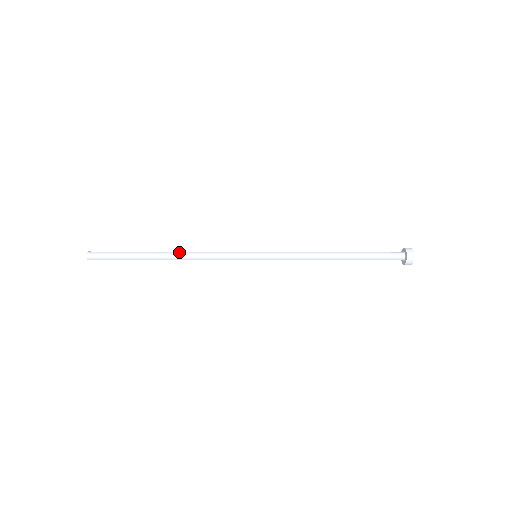
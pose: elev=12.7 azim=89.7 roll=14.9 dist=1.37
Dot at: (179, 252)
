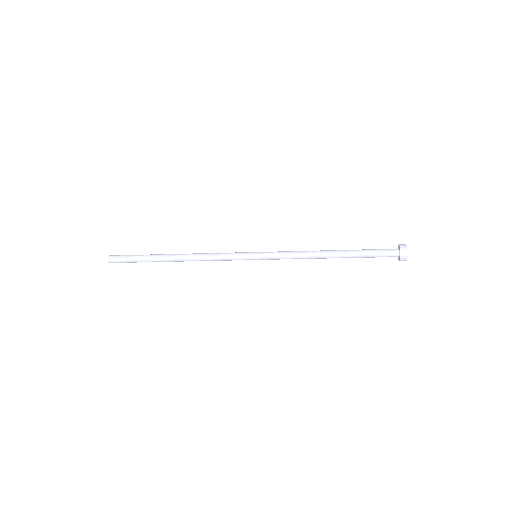
Dot at: (186, 257)
